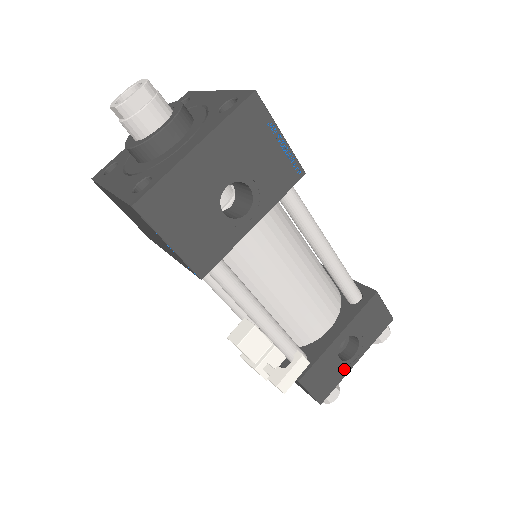
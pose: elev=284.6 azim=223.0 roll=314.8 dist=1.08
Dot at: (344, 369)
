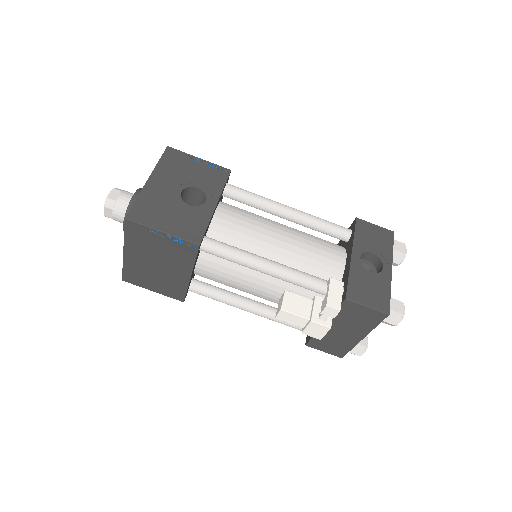
Dot at: (384, 280)
